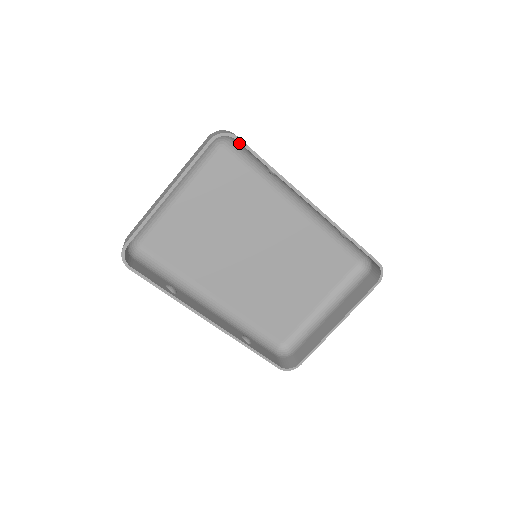
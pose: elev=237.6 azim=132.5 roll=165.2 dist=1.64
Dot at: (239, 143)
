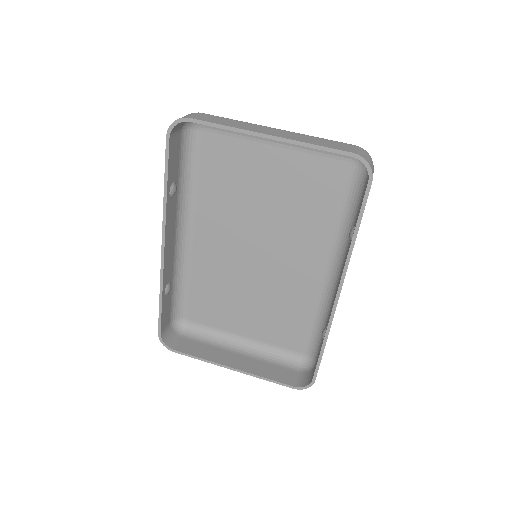
Dot at: (366, 182)
